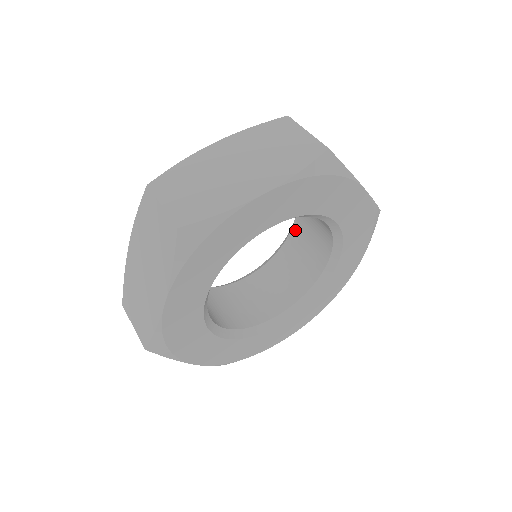
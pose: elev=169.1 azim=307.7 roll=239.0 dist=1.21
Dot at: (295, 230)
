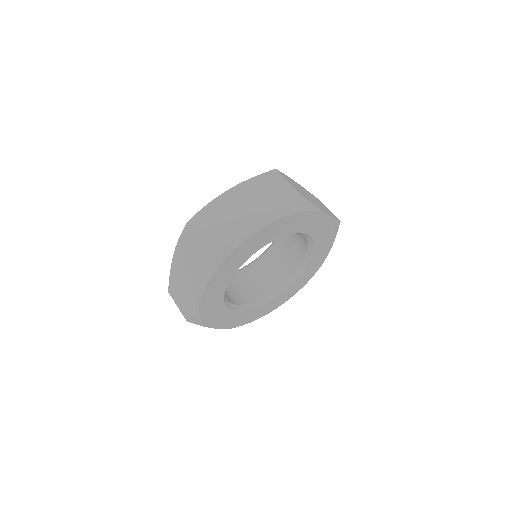
Dot at: (255, 265)
